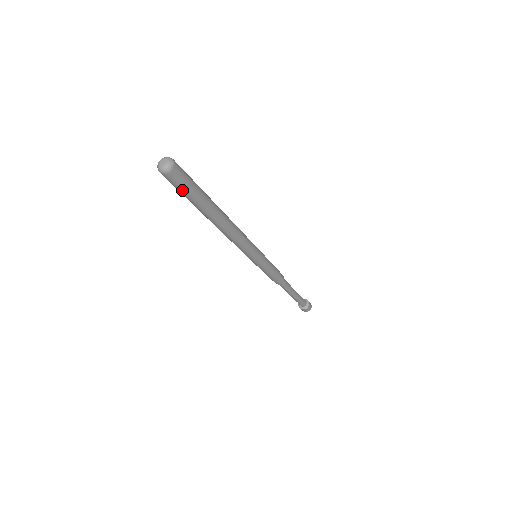
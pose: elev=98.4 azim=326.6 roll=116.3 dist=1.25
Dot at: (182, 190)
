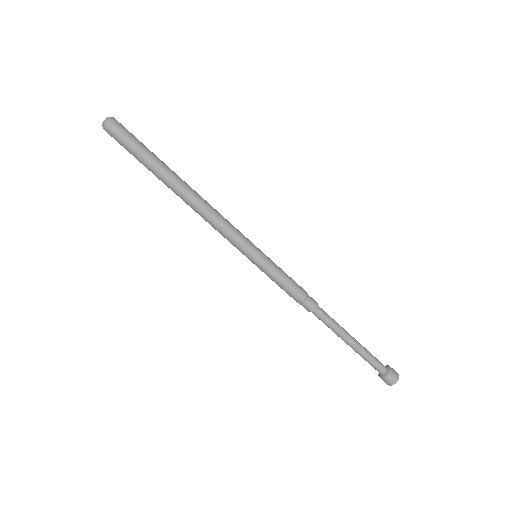
Dot at: (128, 144)
